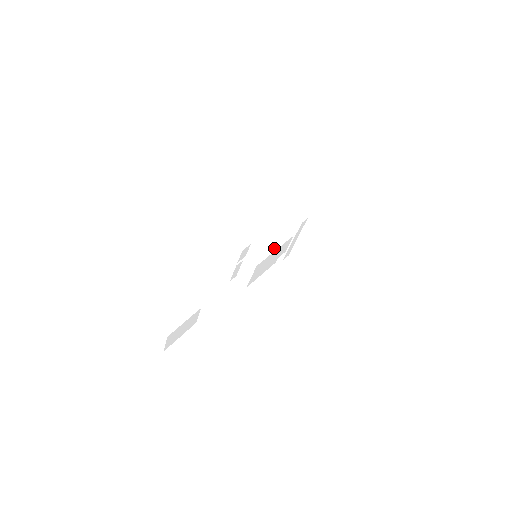
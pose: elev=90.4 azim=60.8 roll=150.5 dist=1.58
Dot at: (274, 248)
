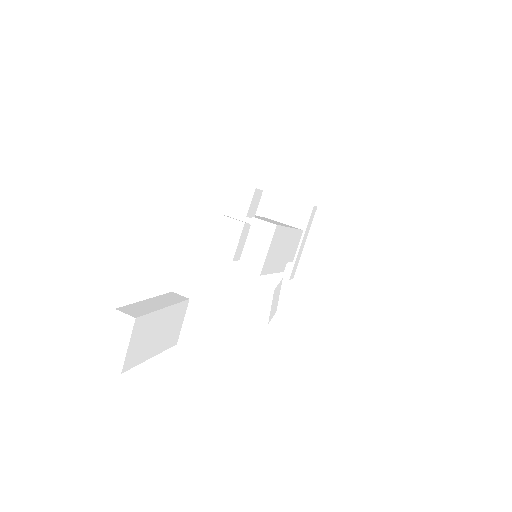
Dot at: (288, 226)
